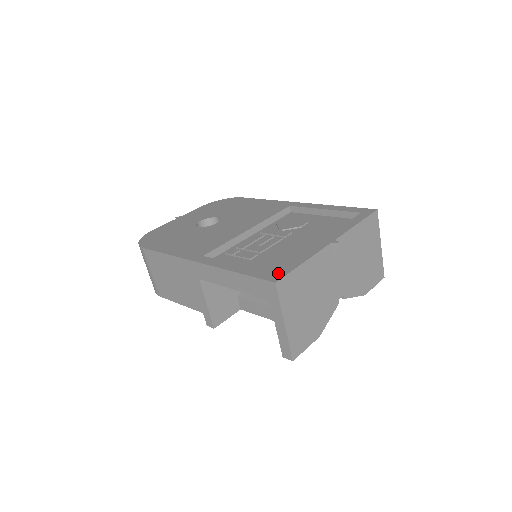
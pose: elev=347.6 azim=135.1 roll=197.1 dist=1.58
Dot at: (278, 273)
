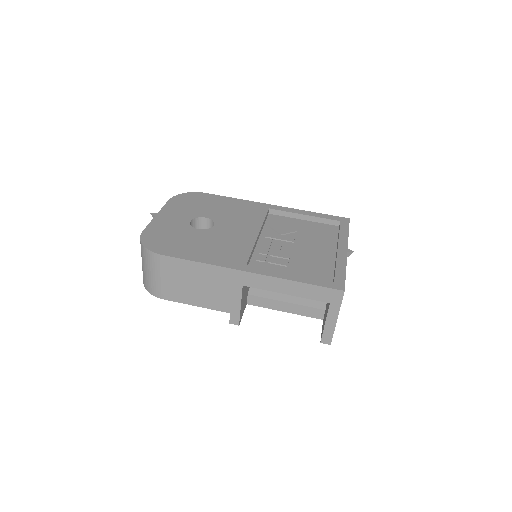
Dot at: (337, 282)
